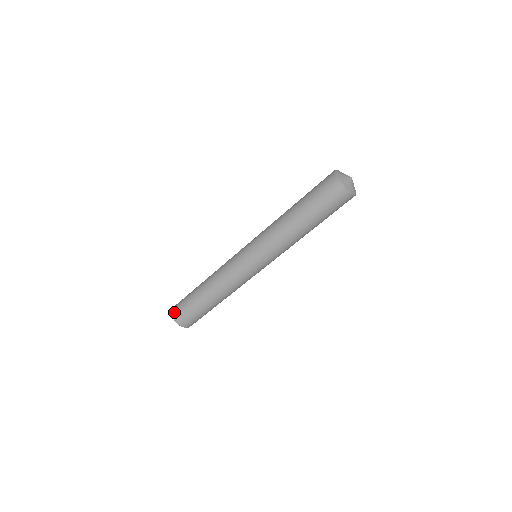
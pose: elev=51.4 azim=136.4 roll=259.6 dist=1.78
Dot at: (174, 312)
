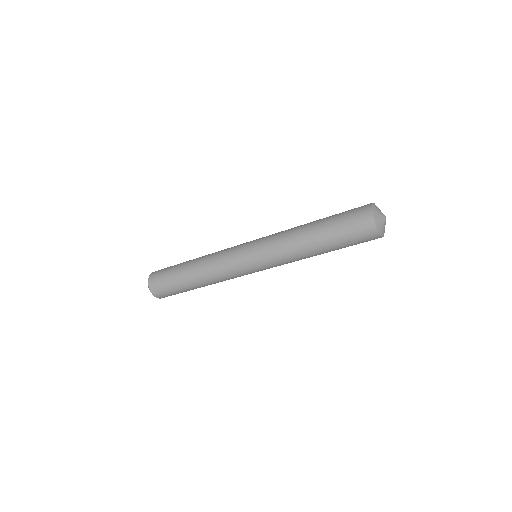
Dot at: (151, 279)
